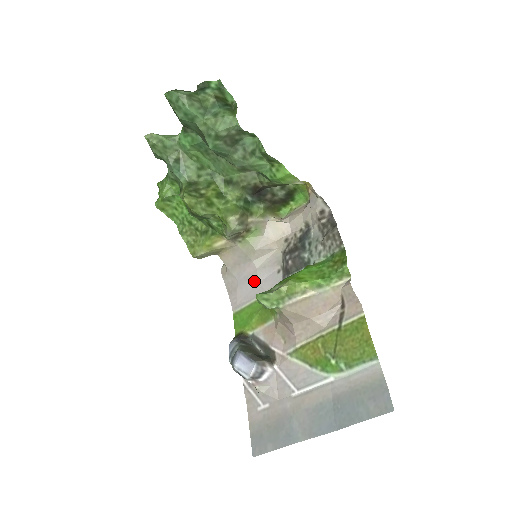
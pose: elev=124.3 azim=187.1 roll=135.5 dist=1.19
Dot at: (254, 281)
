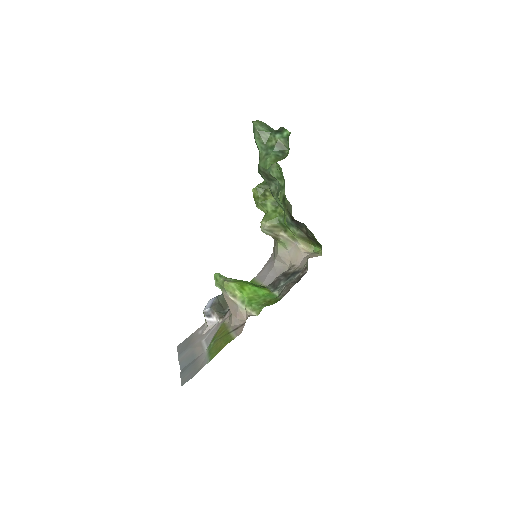
Dot at: (268, 272)
